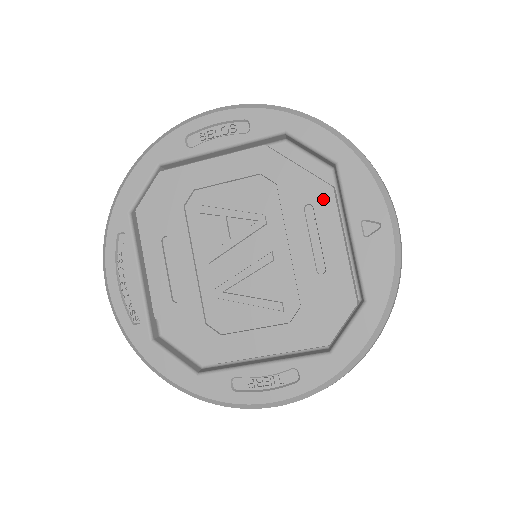
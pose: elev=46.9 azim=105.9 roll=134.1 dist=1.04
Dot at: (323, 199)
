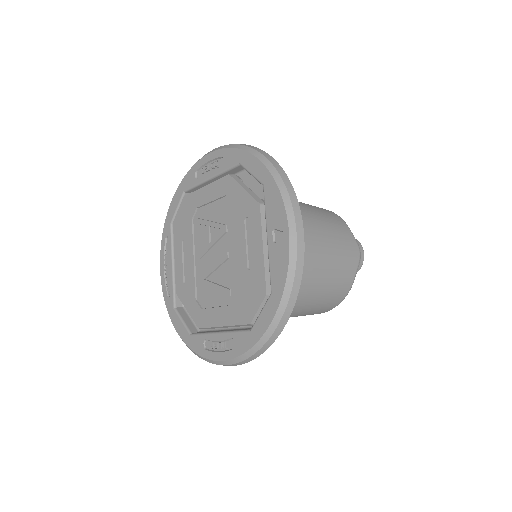
Dot at: (254, 213)
